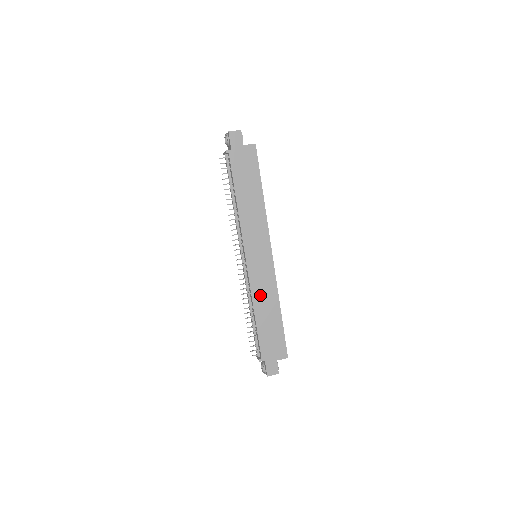
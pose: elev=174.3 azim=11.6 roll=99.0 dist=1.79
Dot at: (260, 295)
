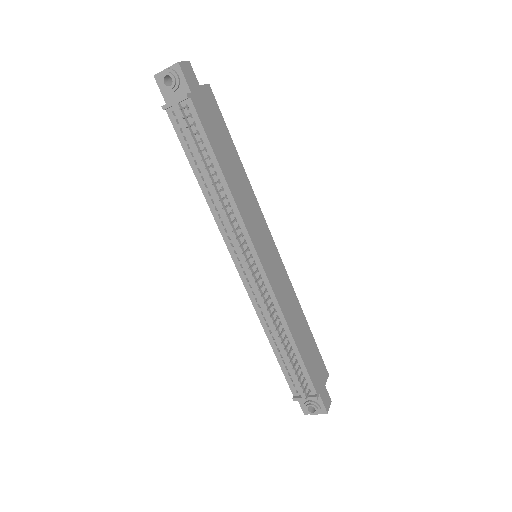
Dot at: (287, 307)
